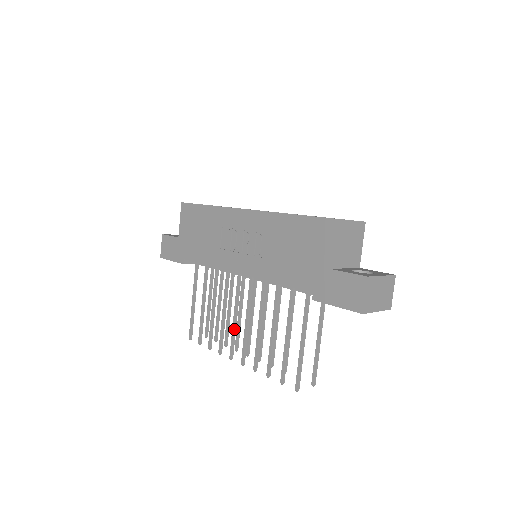
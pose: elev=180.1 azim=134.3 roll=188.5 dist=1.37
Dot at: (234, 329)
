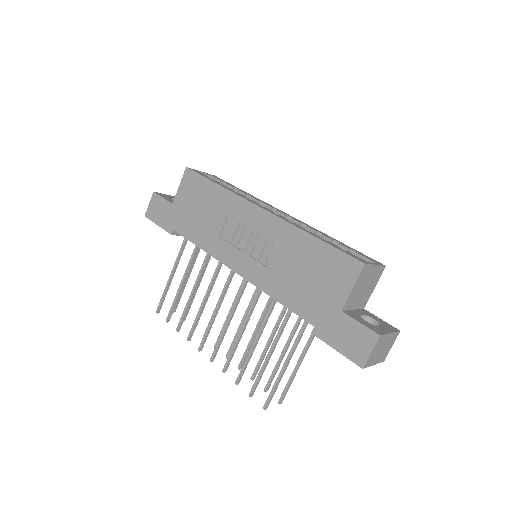
Dot at: (212, 323)
